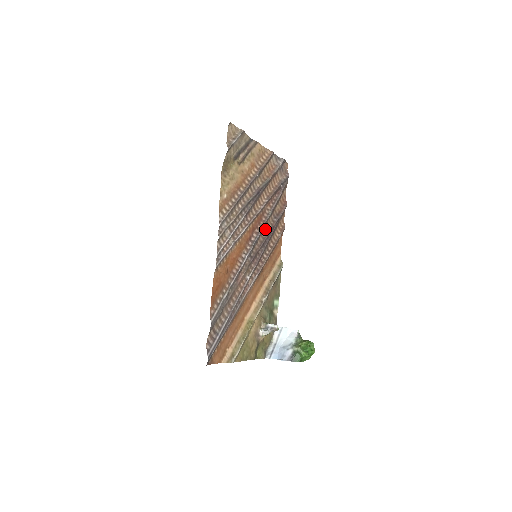
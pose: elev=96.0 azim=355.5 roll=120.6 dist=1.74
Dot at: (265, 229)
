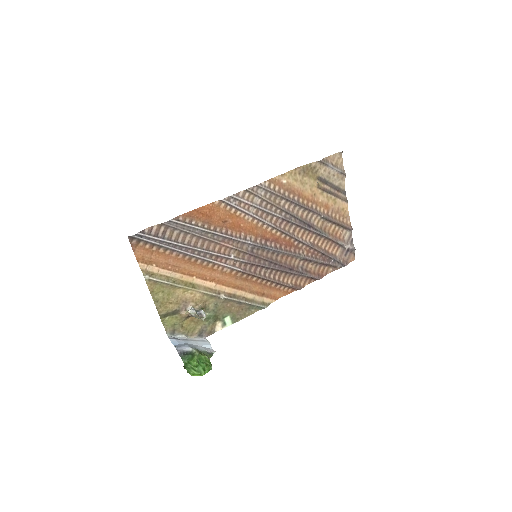
Dot at: (285, 259)
